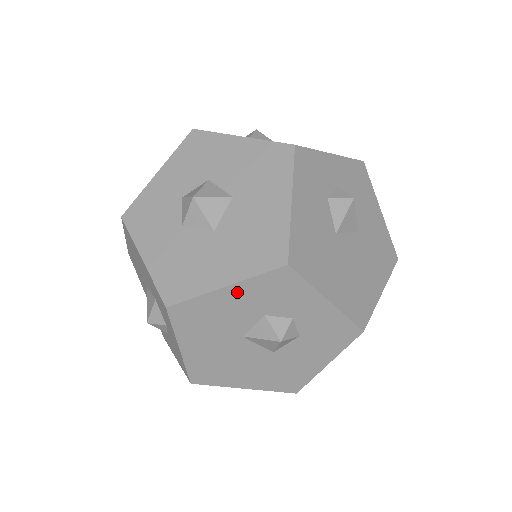
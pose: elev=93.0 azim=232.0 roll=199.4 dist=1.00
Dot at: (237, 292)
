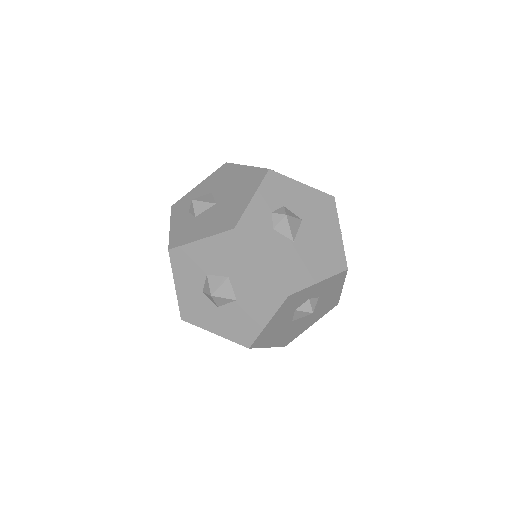
Dot at: (275, 319)
